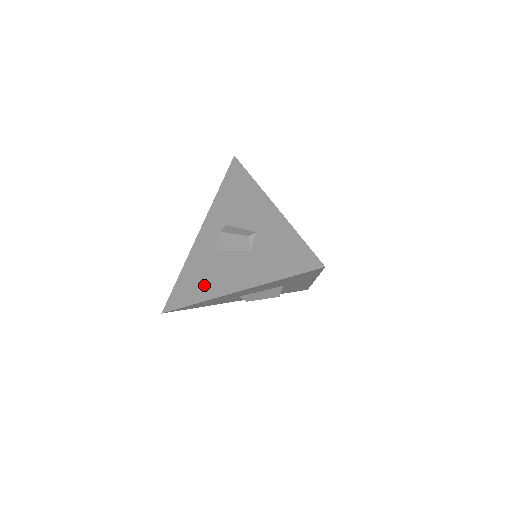
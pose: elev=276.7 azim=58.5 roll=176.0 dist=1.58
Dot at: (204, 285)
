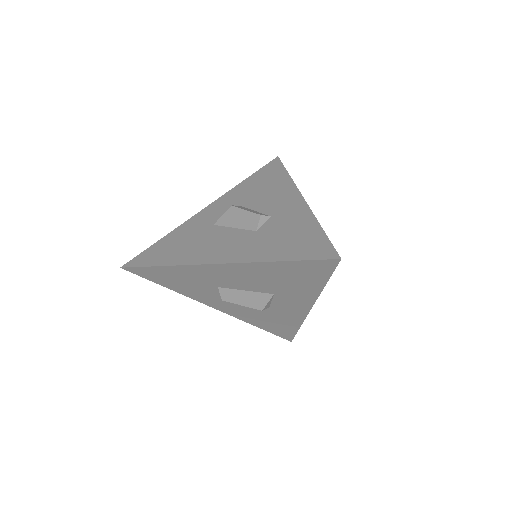
Dot at: (185, 251)
